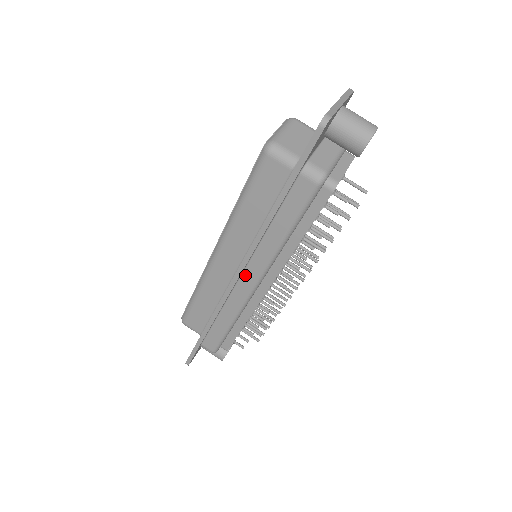
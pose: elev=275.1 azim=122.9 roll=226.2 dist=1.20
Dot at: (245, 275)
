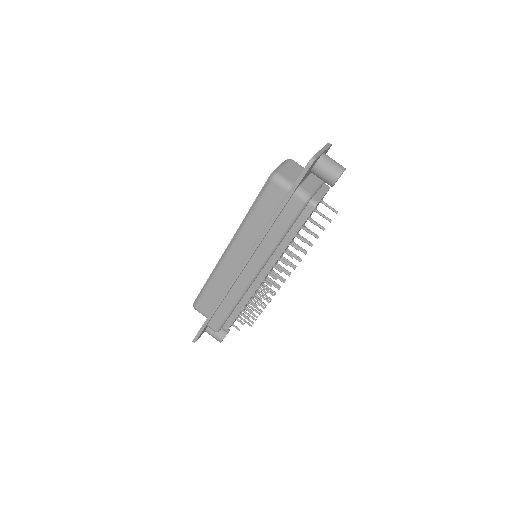
Dot at: (248, 267)
